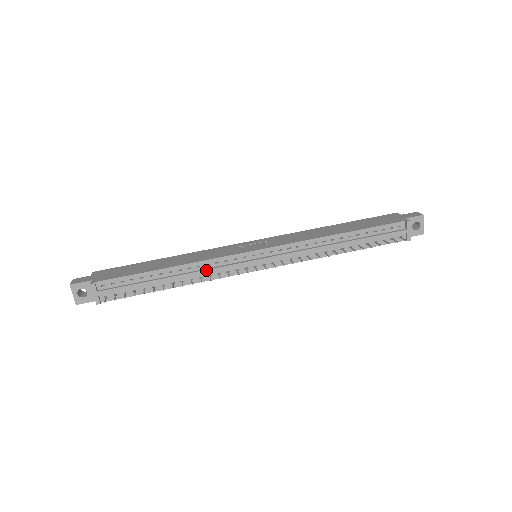
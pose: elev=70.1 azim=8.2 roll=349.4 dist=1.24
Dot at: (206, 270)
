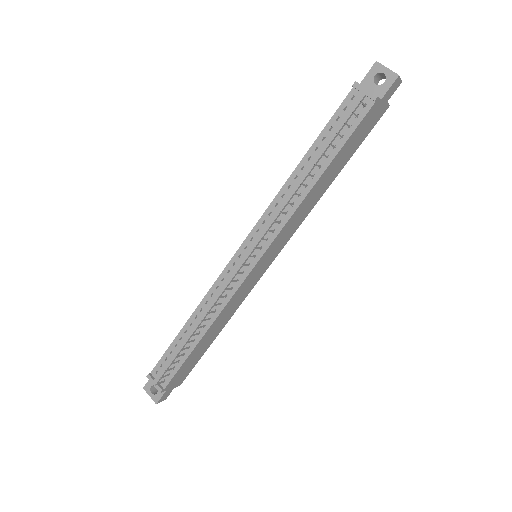
Dot at: (212, 301)
